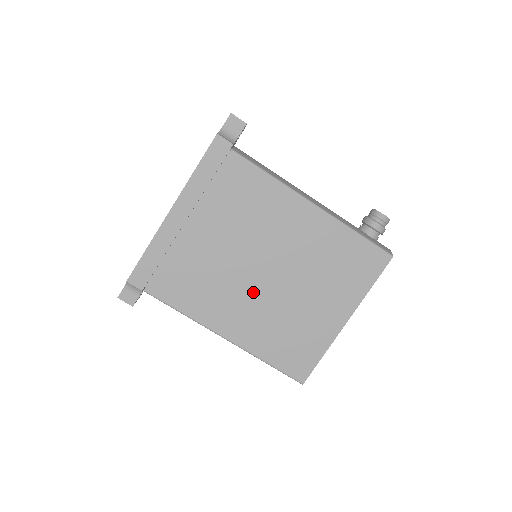
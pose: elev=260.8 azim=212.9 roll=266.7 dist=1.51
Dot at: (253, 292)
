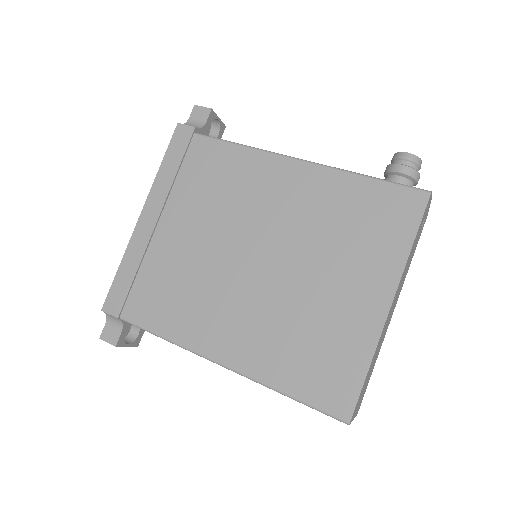
Dot at: (246, 290)
